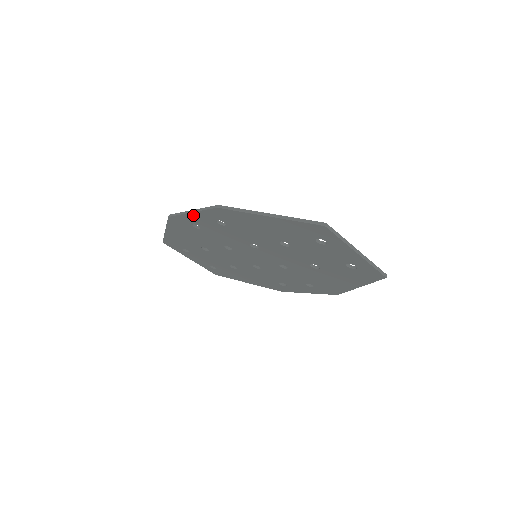
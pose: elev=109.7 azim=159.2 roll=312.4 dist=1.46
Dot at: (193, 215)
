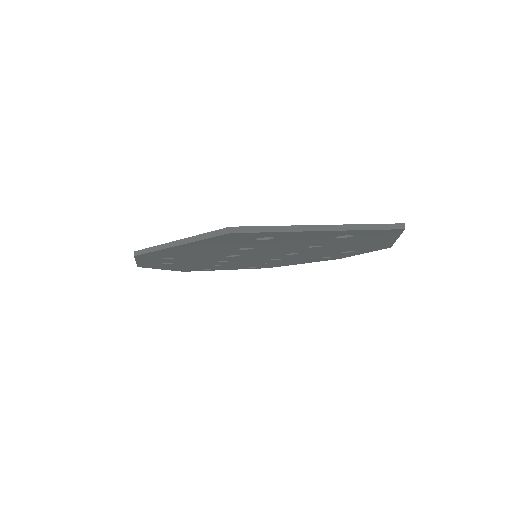
Dot at: (142, 262)
